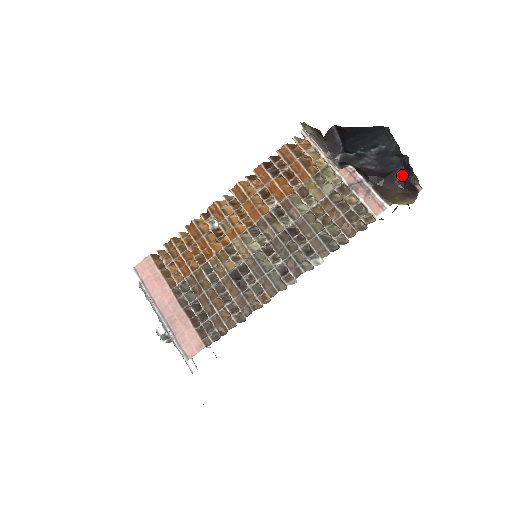
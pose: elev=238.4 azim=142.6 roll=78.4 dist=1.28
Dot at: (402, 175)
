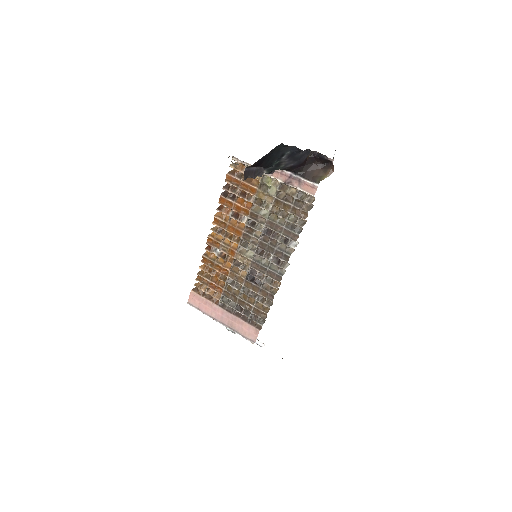
Dot at: (315, 156)
